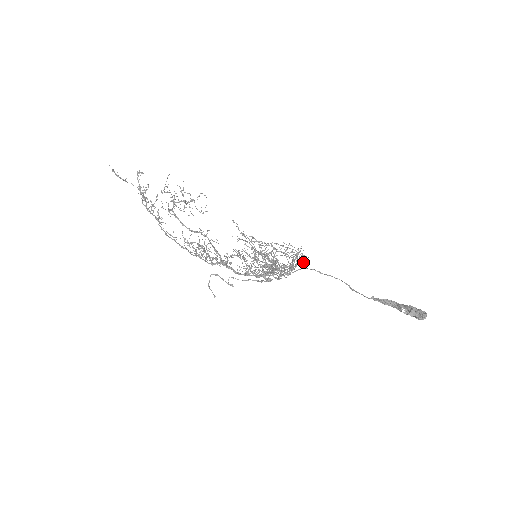
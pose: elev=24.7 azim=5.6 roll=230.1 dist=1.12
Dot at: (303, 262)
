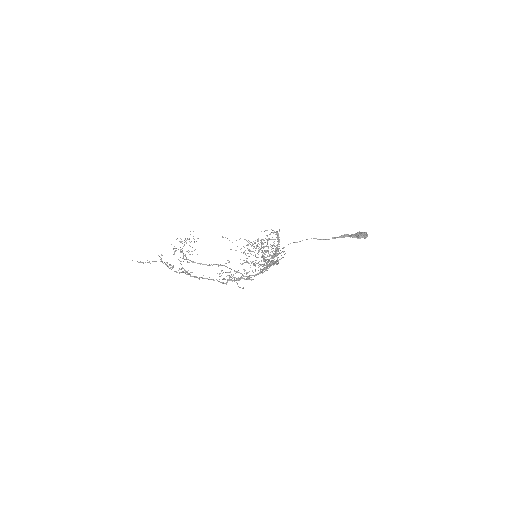
Dot at: occluded
